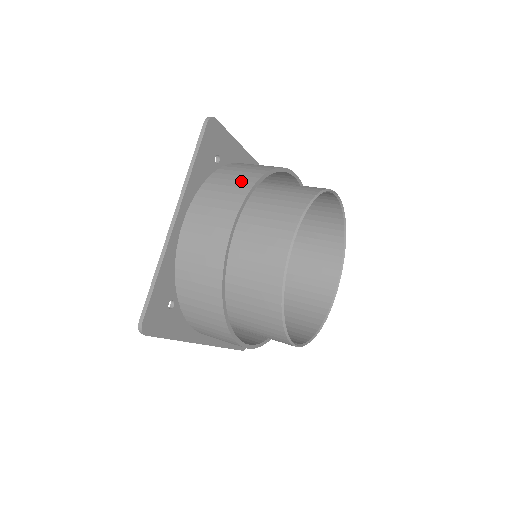
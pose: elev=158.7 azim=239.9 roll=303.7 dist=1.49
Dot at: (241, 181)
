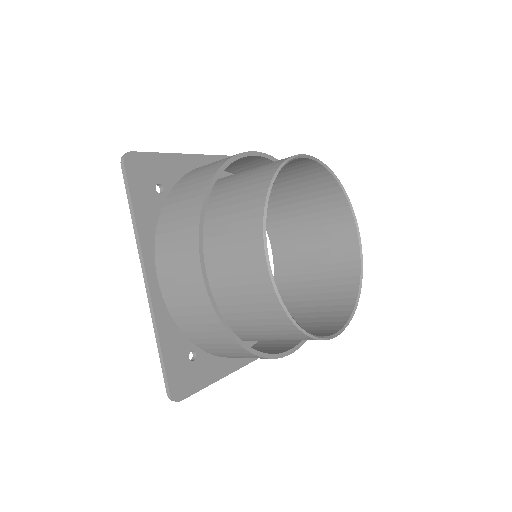
Dot at: occluded
